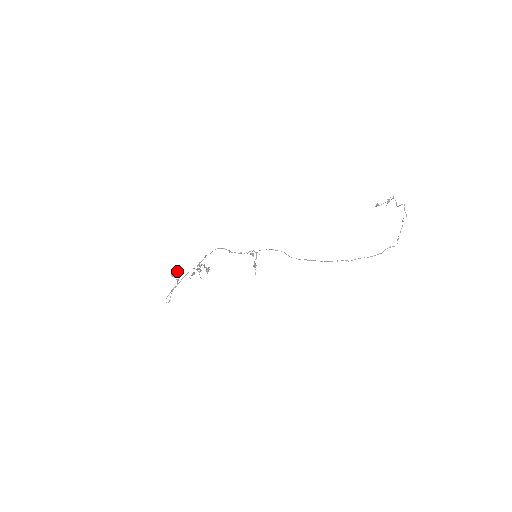
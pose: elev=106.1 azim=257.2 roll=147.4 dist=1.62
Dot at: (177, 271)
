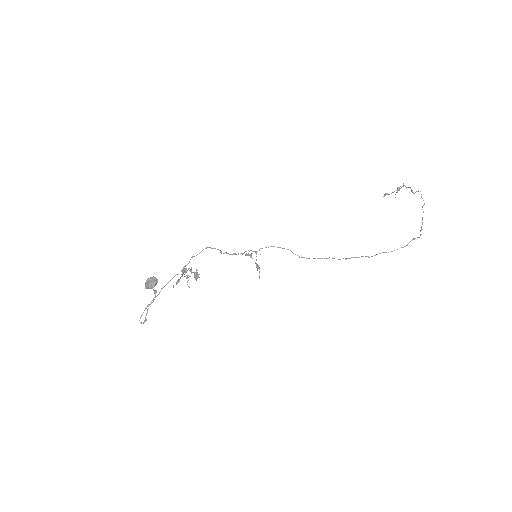
Dot at: (153, 280)
